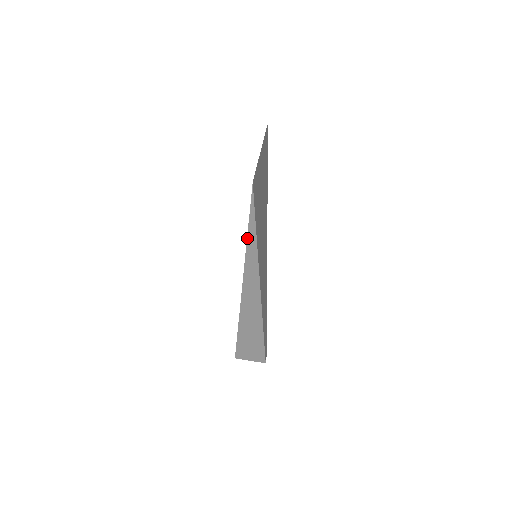
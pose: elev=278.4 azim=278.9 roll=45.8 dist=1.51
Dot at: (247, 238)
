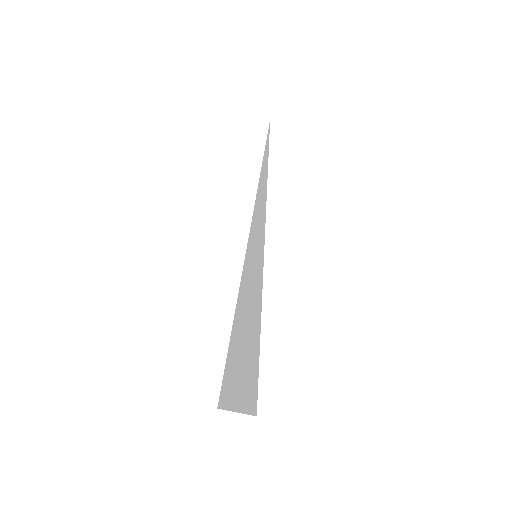
Dot at: (258, 186)
